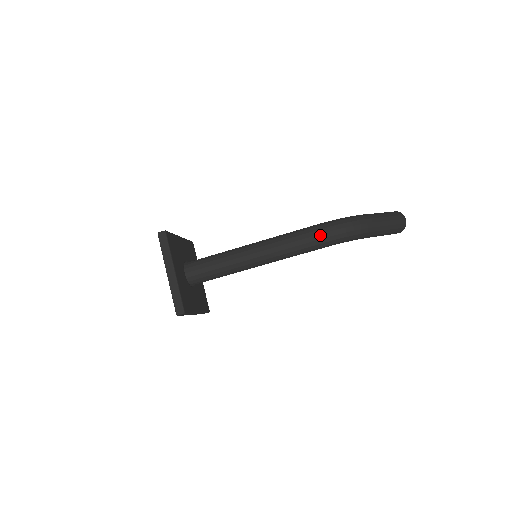
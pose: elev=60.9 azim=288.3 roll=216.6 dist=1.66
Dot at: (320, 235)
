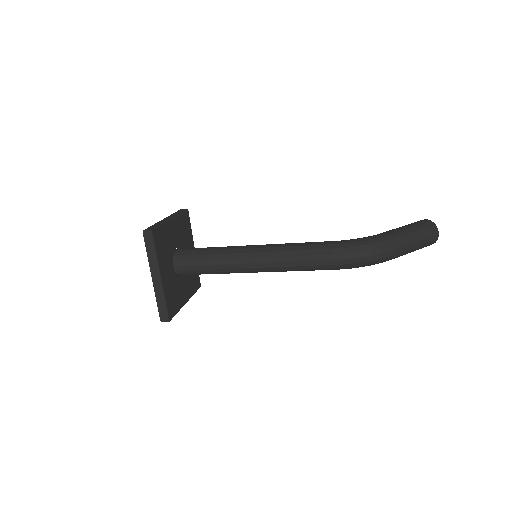
Dot at: (332, 261)
